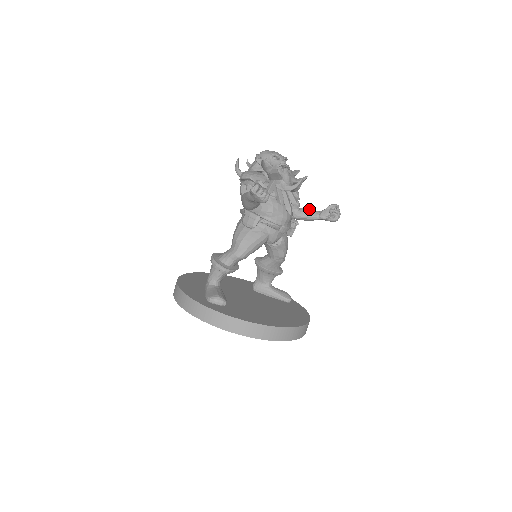
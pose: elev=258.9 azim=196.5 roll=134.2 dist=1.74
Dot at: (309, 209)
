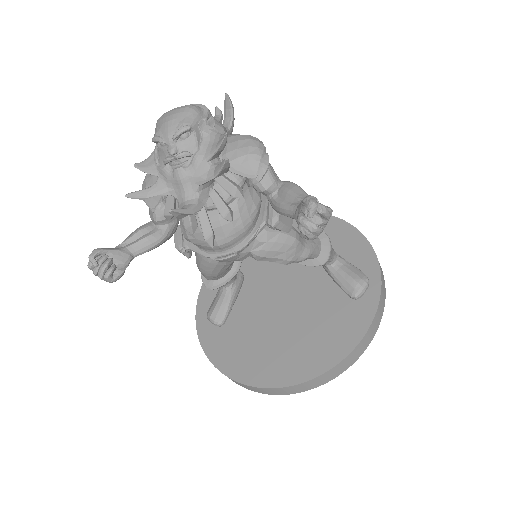
Dot at: (288, 193)
